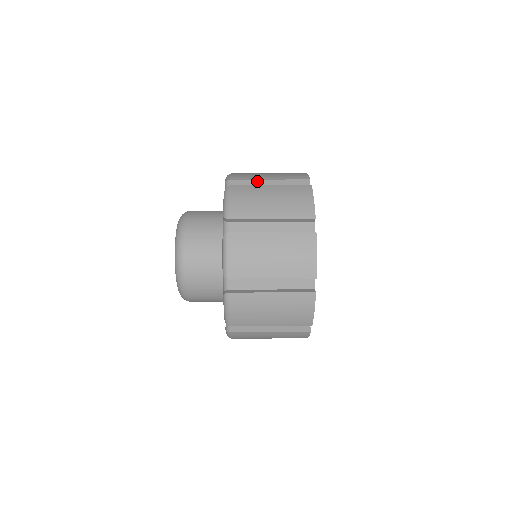
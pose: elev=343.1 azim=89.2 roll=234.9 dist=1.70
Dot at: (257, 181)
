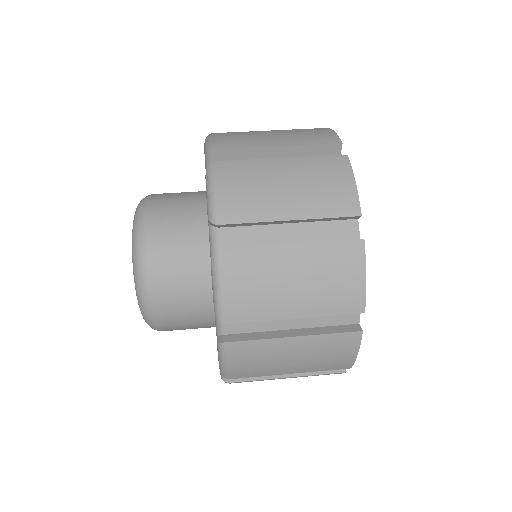
Dot at: (257, 149)
